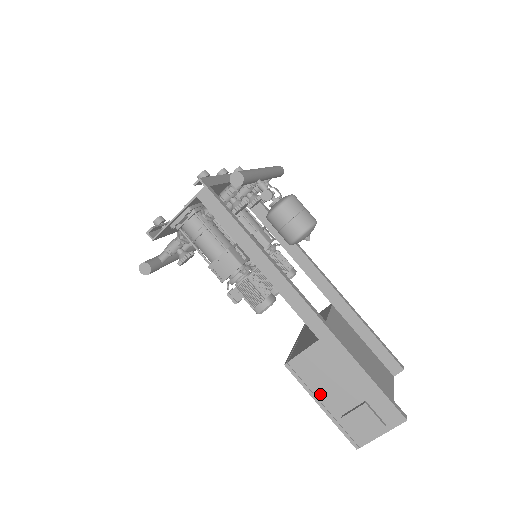
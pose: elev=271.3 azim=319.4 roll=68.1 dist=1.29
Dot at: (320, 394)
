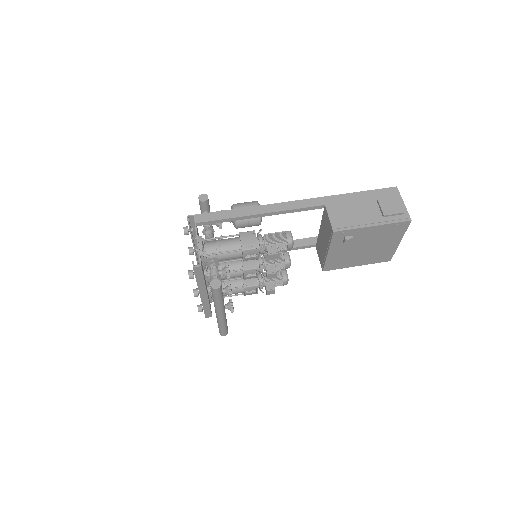
Dot at: (363, 222)
